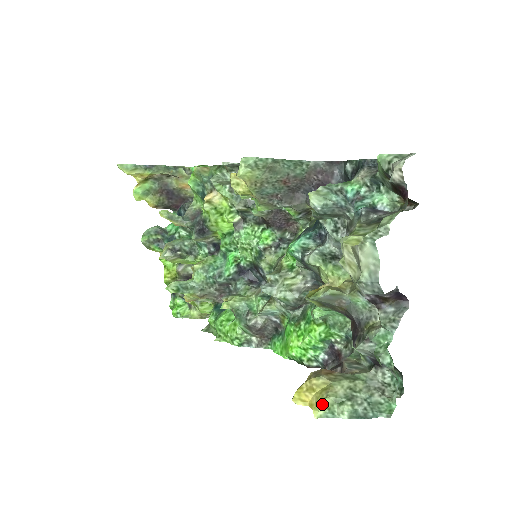
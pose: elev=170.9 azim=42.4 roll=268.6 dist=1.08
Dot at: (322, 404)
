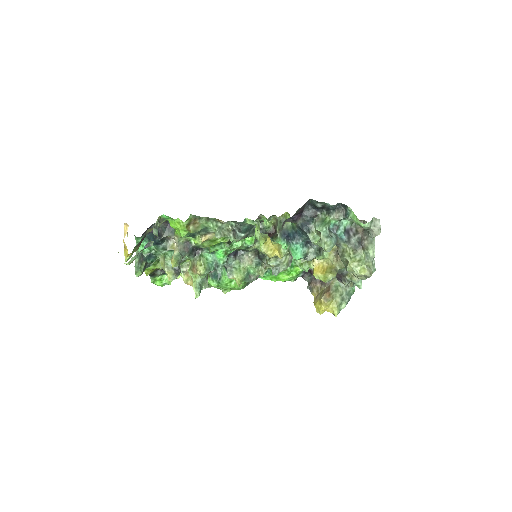
Dot at: (337, 311)
